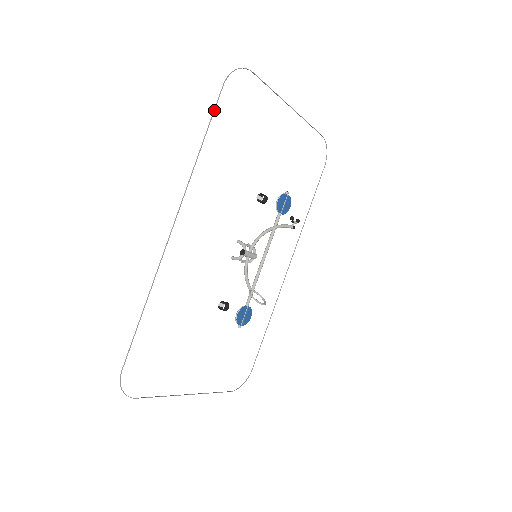
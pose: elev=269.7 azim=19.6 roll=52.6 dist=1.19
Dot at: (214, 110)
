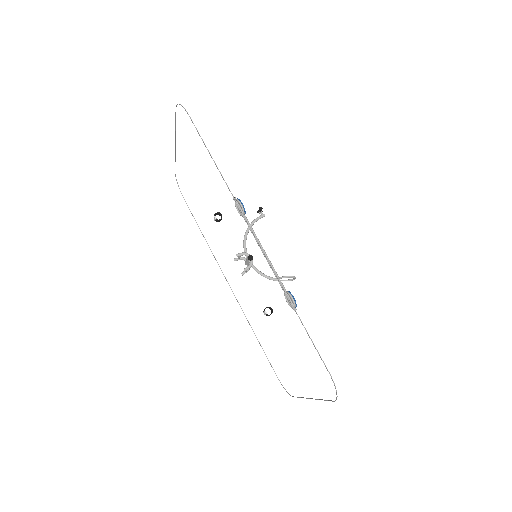
Dot at: (200, 136)
